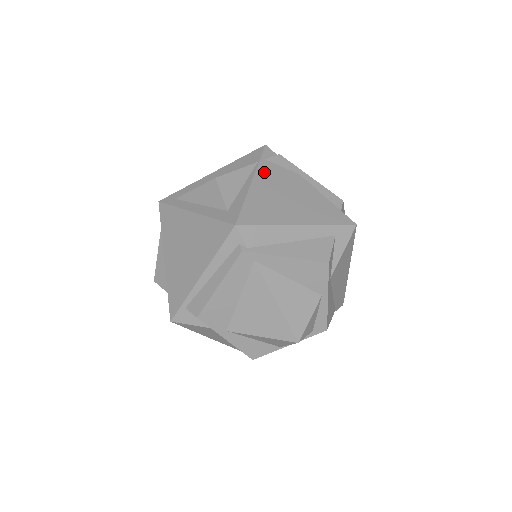
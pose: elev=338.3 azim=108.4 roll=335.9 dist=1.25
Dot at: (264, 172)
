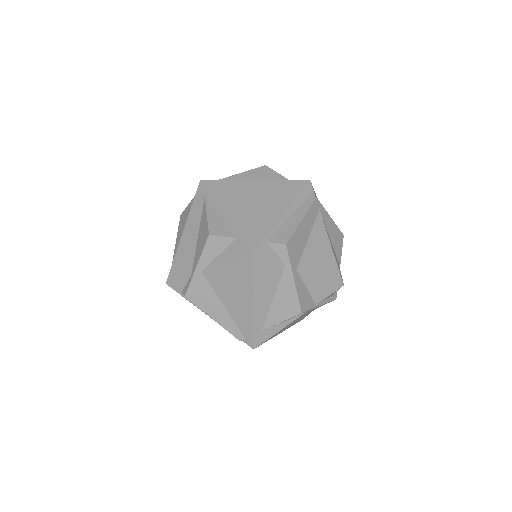
Dot at: occluded
